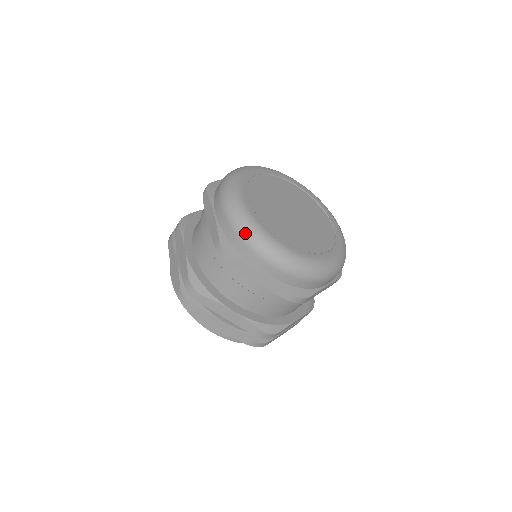
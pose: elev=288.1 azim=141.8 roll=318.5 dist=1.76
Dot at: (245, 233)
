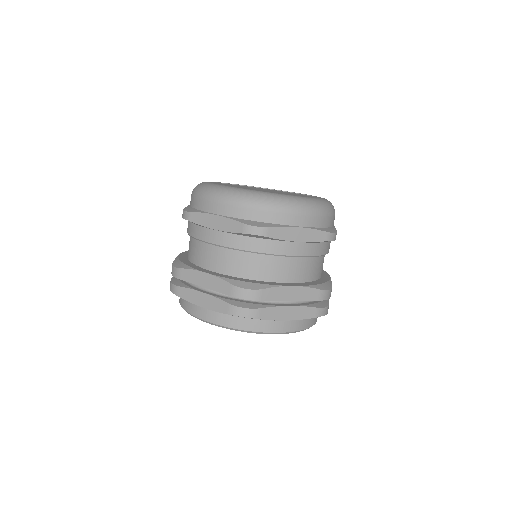
Dot at: (262, 202)
